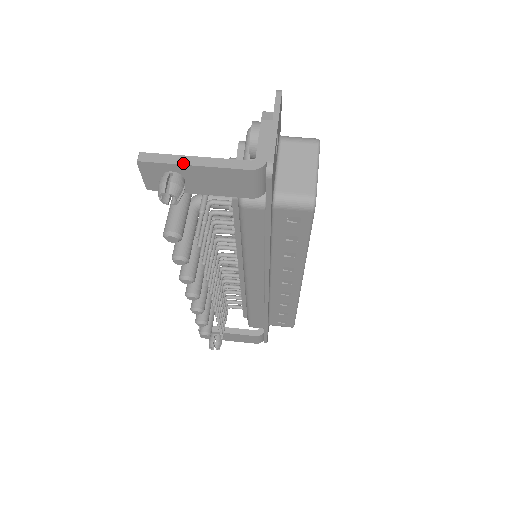
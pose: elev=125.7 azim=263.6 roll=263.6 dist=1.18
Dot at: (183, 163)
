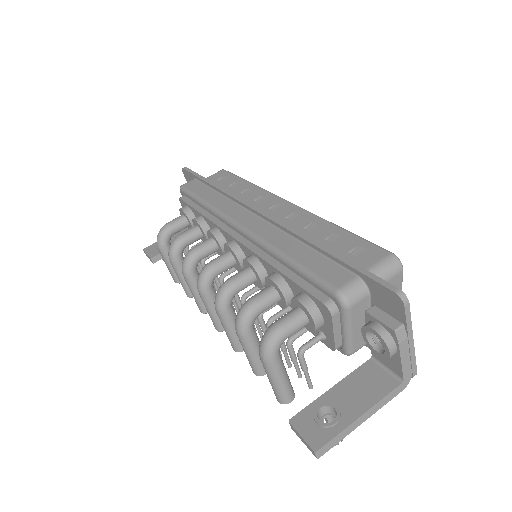
Dot at: (354, 429)
